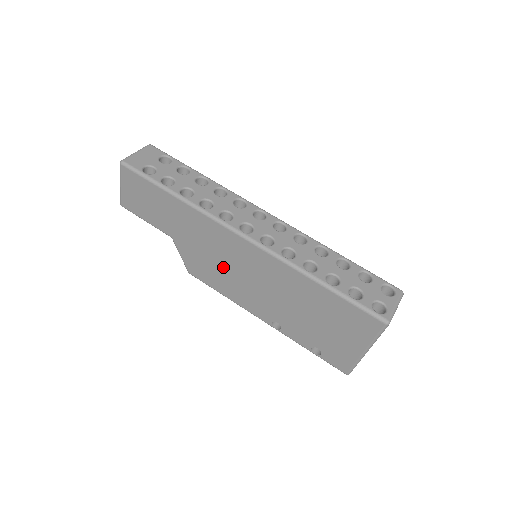
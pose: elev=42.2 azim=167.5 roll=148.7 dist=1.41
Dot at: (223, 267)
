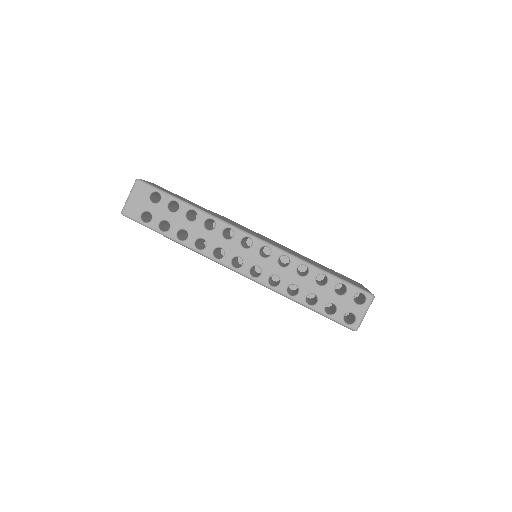
Dot at: occluded
